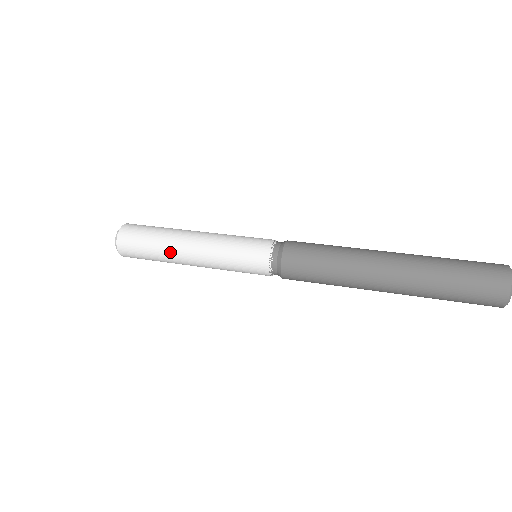
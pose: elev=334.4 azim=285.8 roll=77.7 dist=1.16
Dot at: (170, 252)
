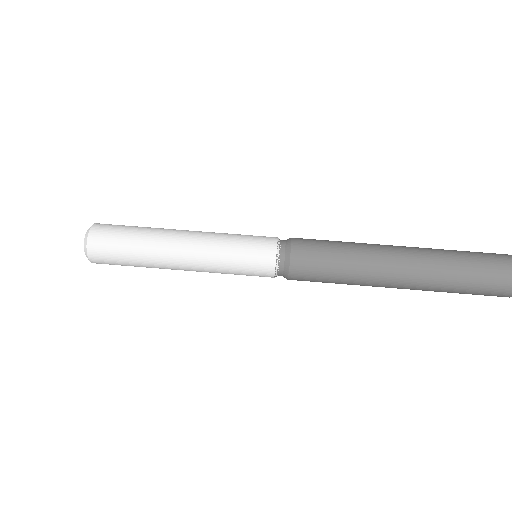
Dot at: occluded
